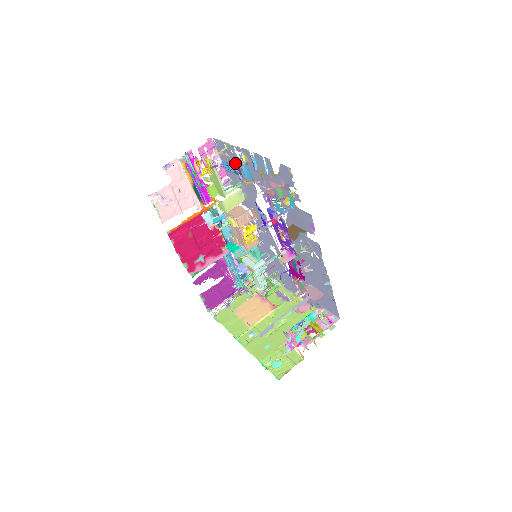
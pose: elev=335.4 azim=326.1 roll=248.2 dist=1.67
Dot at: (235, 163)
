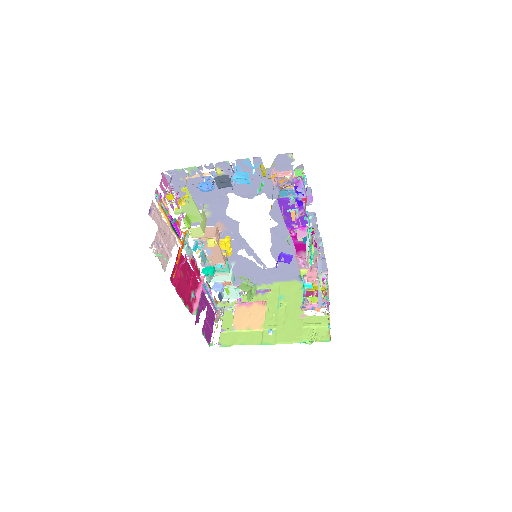
Dot at: (222, 177)
